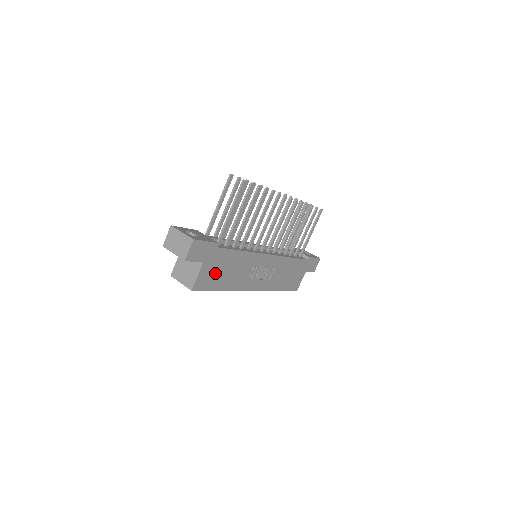
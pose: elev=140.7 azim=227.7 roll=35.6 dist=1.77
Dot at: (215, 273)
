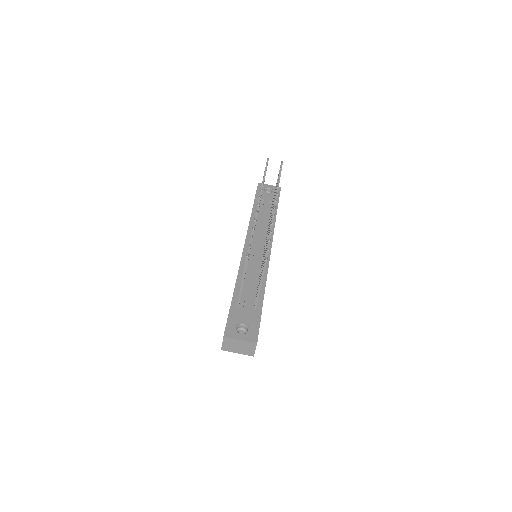
Dot at: occluded
